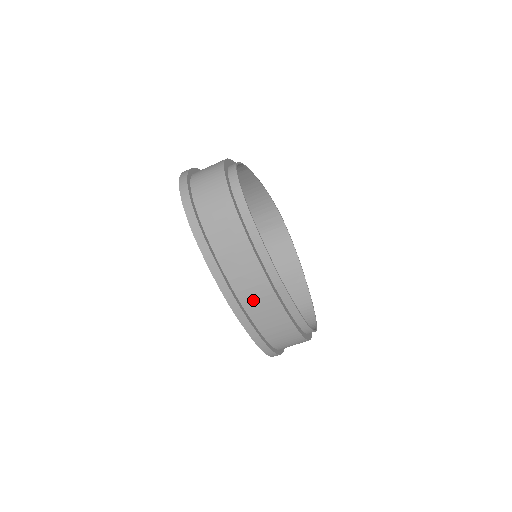
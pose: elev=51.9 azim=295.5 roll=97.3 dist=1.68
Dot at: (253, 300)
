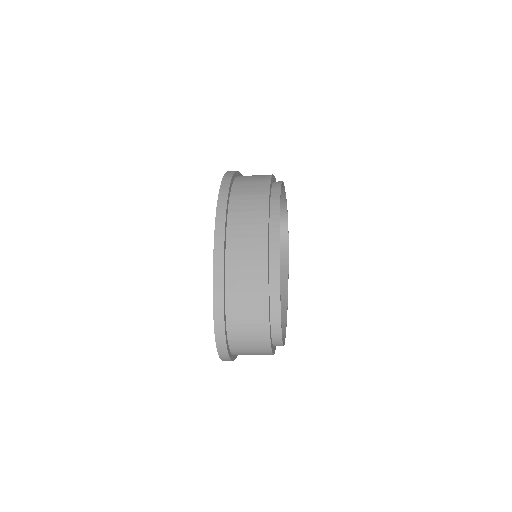
Dot at: occluded
